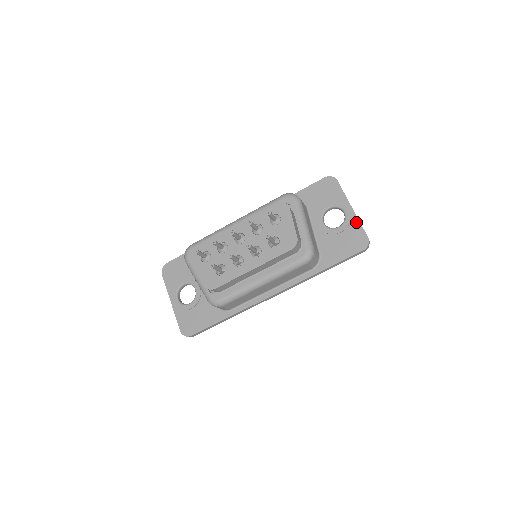
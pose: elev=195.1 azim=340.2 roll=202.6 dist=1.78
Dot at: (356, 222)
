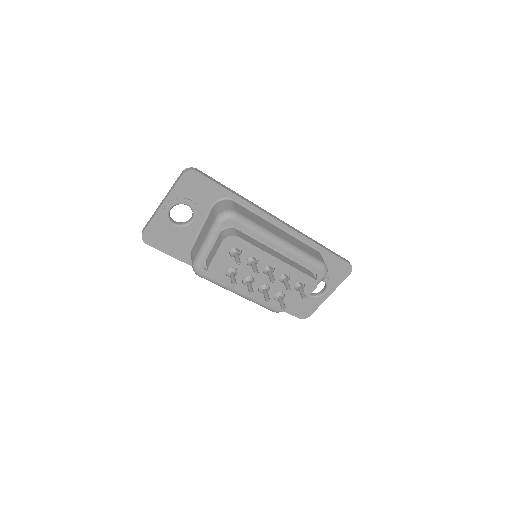
Dot at: (319, 304)
